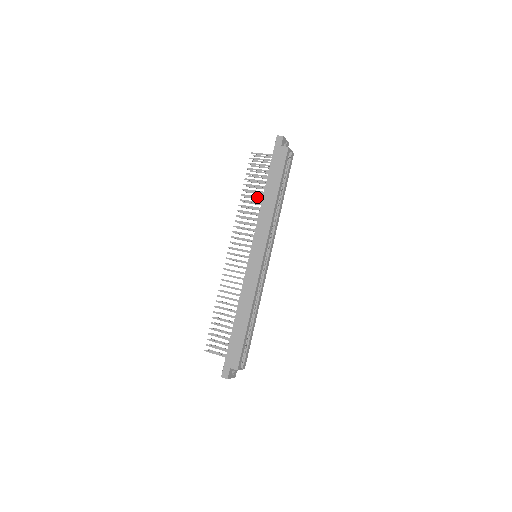
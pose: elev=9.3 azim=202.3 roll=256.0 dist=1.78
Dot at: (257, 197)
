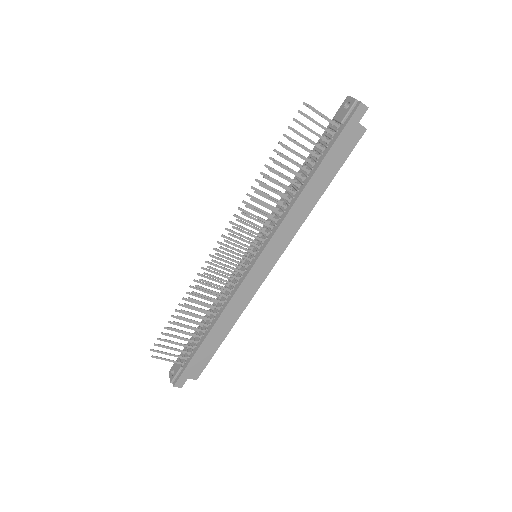
Dot at: (291, 182)
